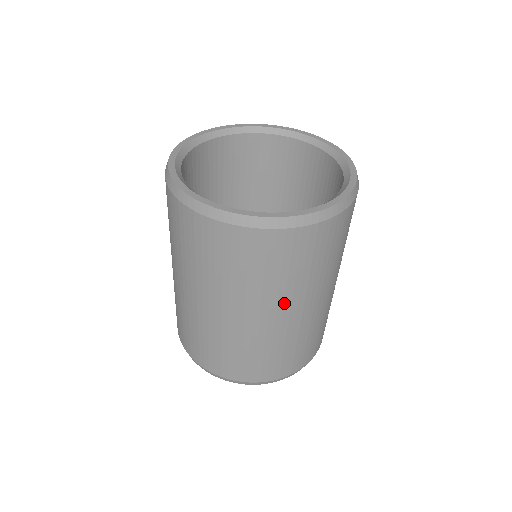
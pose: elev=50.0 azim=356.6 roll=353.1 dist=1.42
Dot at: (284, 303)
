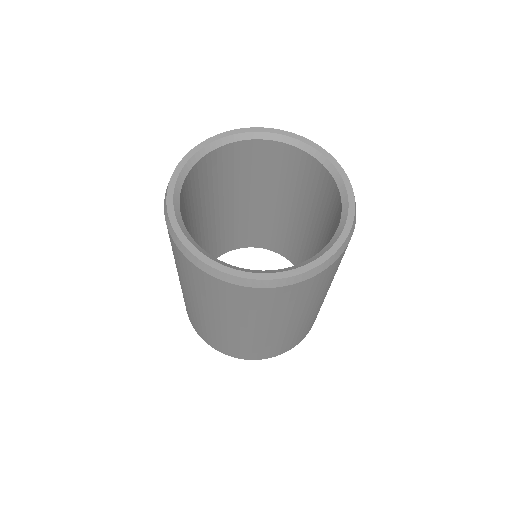
Dot at: (227, 319)
